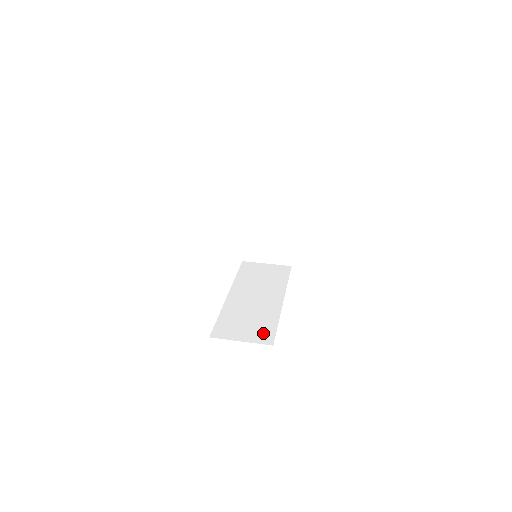
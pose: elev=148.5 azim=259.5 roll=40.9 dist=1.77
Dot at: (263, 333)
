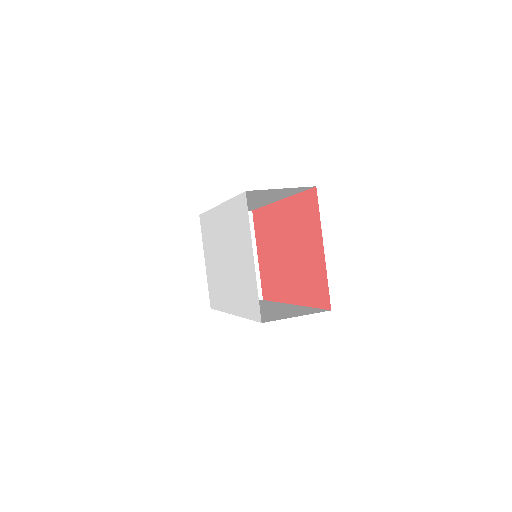
Dot at: (309, 311)
